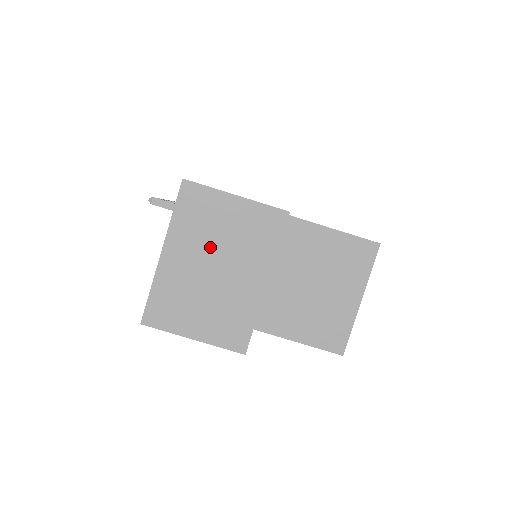
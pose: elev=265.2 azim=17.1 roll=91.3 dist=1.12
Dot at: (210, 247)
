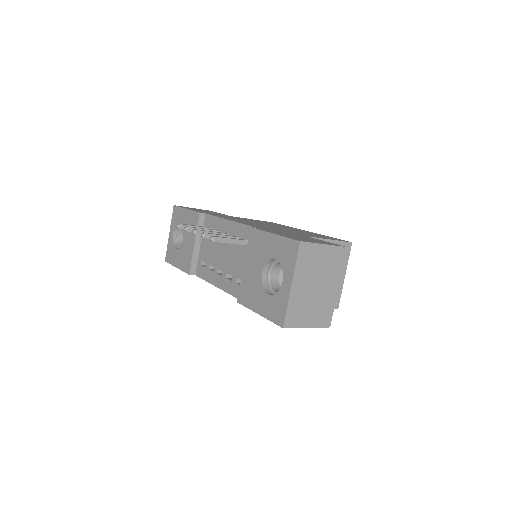
Dot at: (314, 276)
